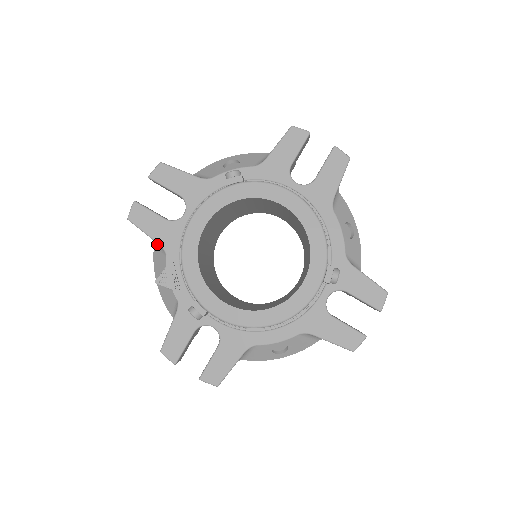
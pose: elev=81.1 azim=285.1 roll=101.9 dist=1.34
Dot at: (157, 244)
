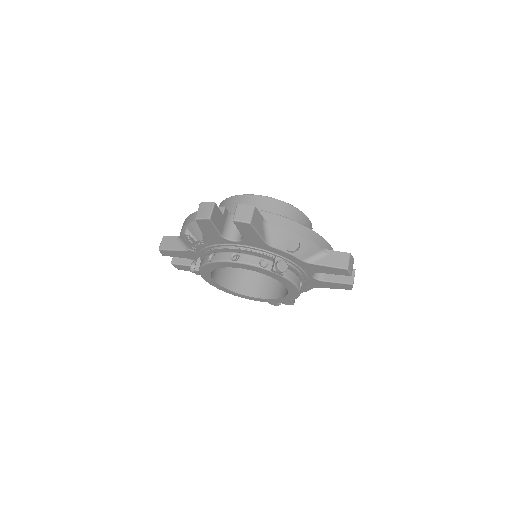
Dot at: occluded
